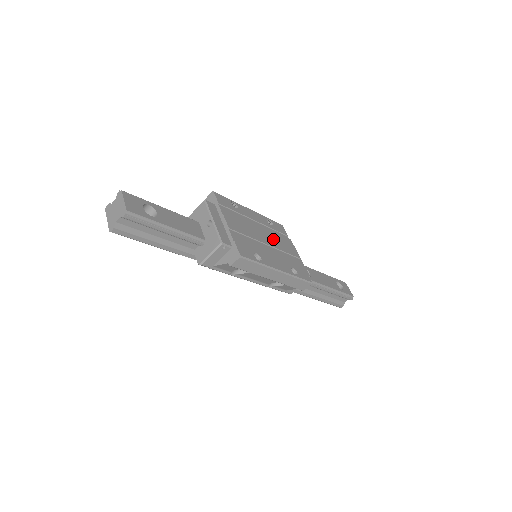
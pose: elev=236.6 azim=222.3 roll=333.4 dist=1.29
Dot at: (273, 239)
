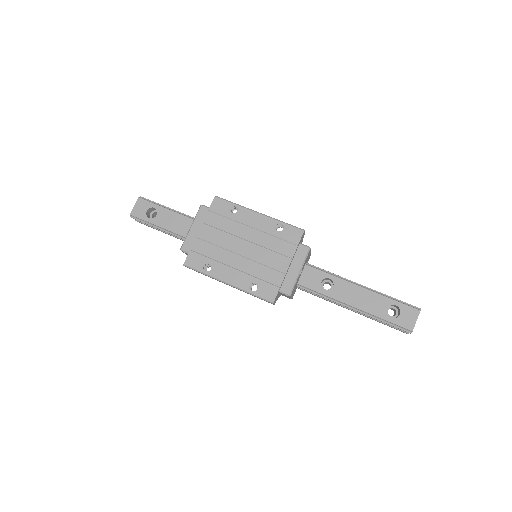
Dot at: (259, 249)
